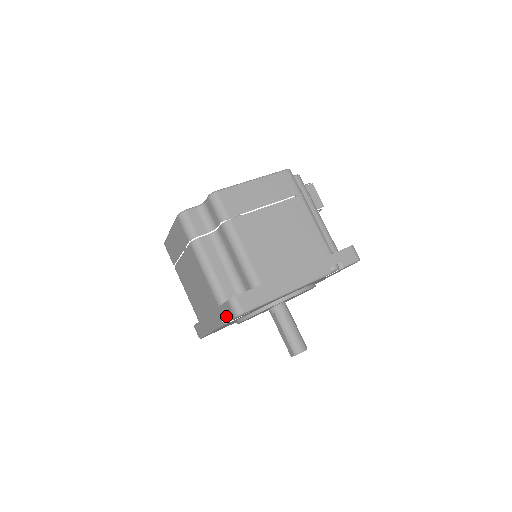
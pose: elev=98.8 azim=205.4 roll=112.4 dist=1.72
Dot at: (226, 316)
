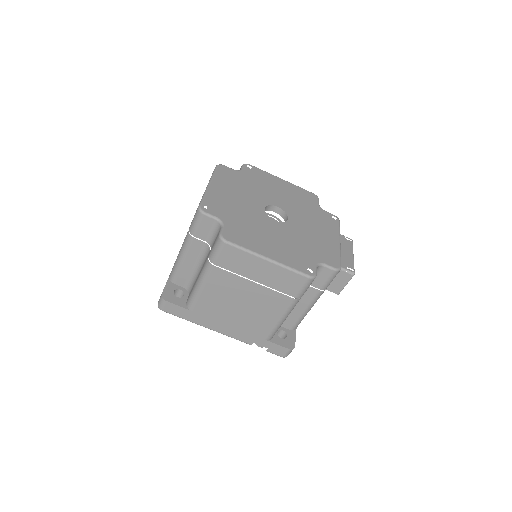
Dot at: occluded
